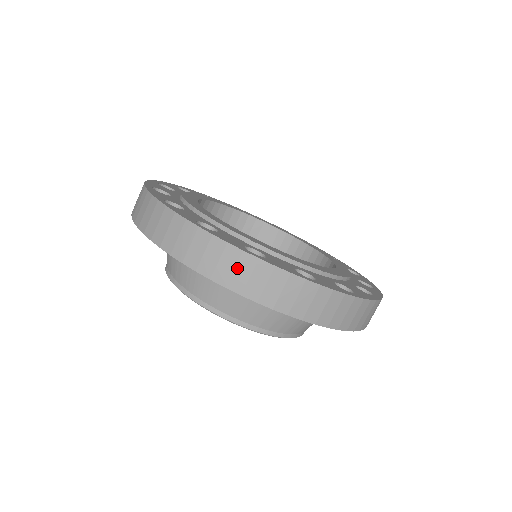
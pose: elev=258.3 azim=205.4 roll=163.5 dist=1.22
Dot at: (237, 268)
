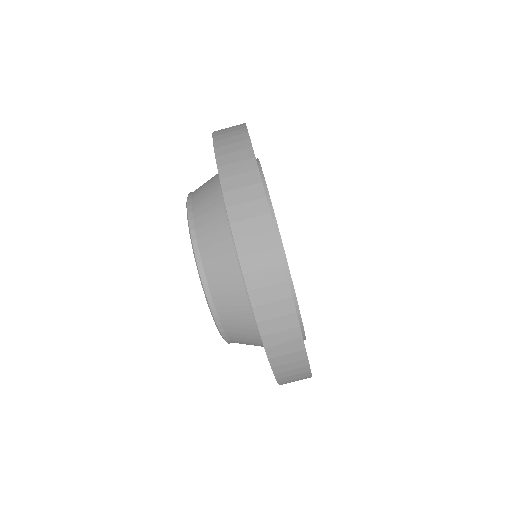
Dot at: (294, 370)
